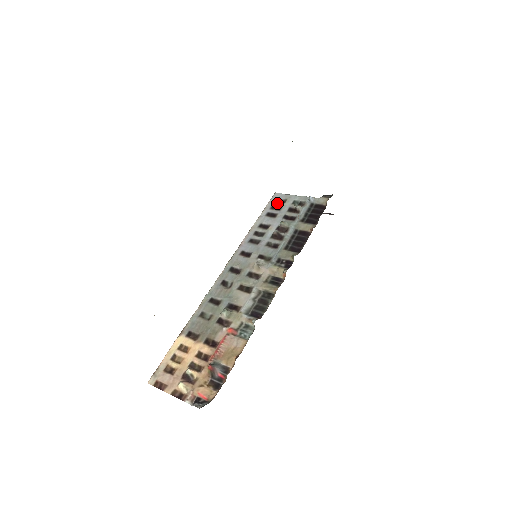
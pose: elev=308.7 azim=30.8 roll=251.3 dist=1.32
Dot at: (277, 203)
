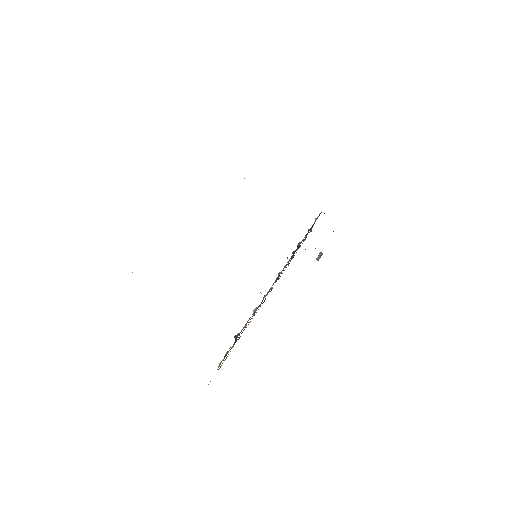
Dot at: occluded
